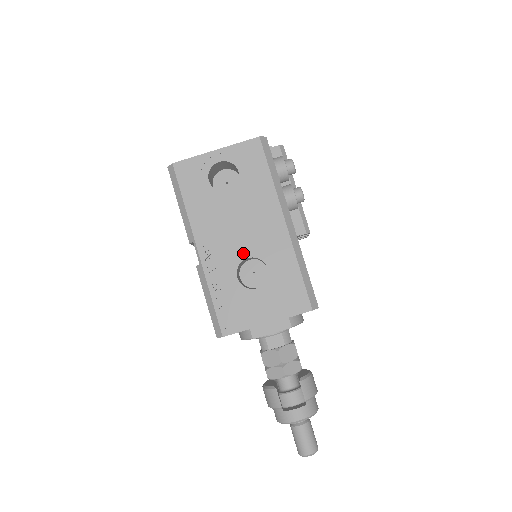
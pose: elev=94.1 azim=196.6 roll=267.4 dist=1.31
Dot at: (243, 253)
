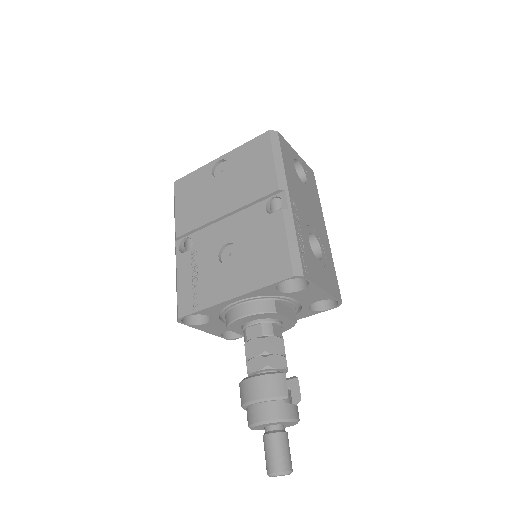
Dot at: (311, 228)
